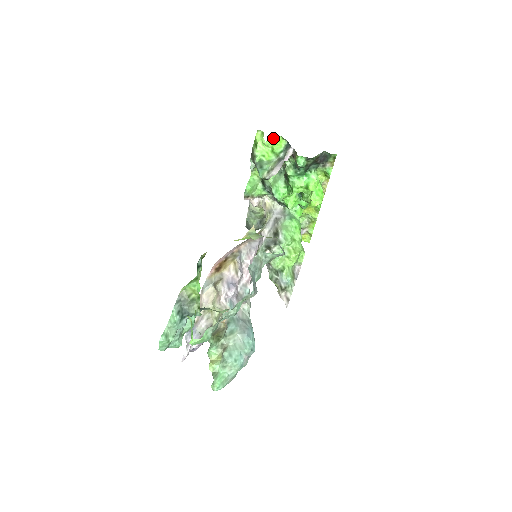
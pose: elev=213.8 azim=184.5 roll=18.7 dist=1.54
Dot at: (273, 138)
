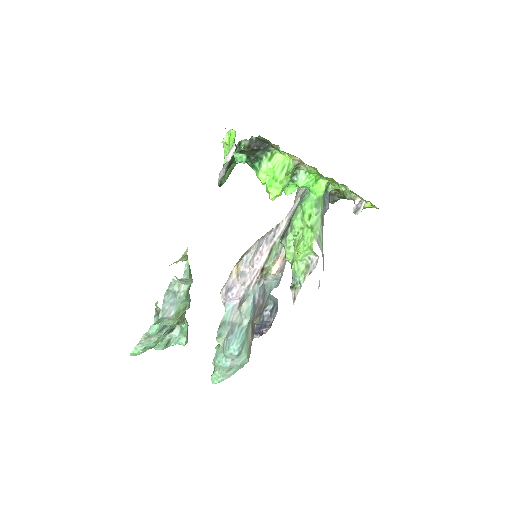
Dot at: (229, 134)
